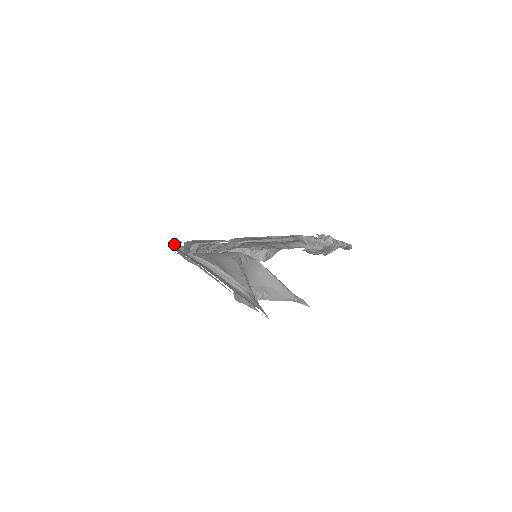
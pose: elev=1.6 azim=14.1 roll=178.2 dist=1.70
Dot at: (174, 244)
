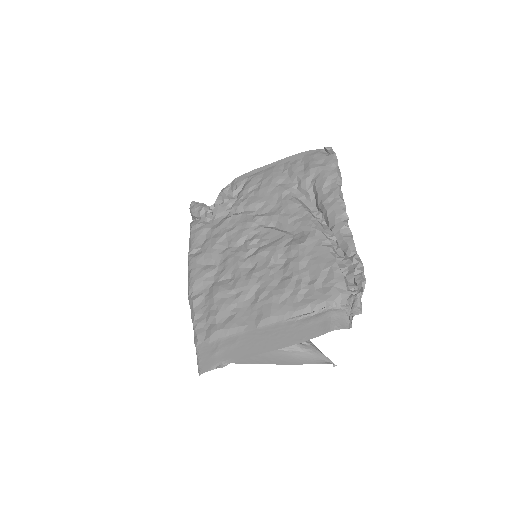
Dot at: (197, 348)
